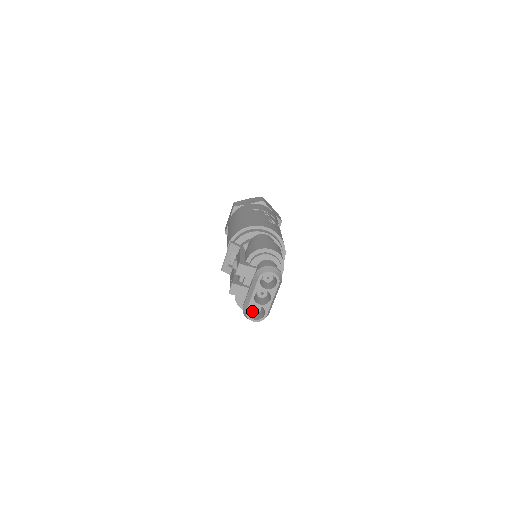
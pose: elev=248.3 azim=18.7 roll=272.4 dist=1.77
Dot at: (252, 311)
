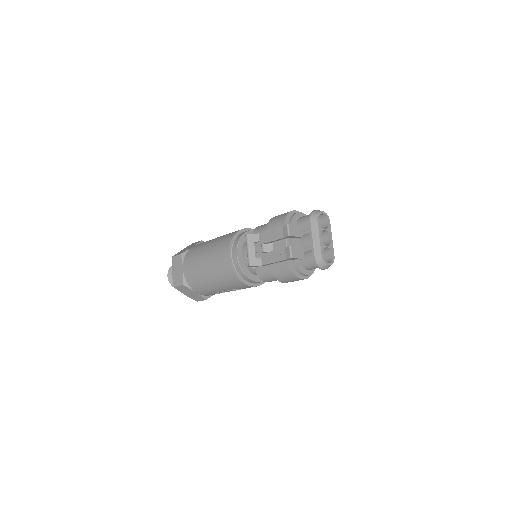
Dot at: occluded
